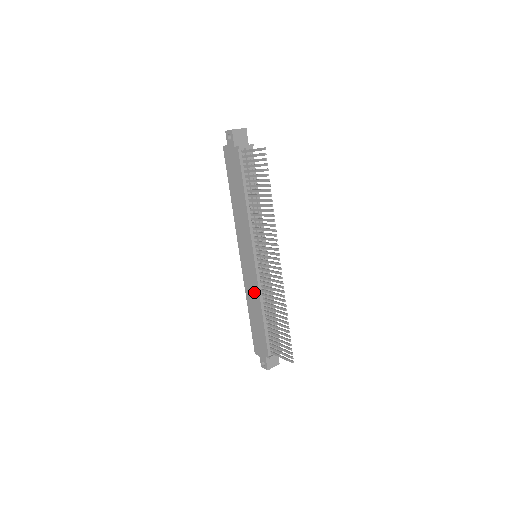
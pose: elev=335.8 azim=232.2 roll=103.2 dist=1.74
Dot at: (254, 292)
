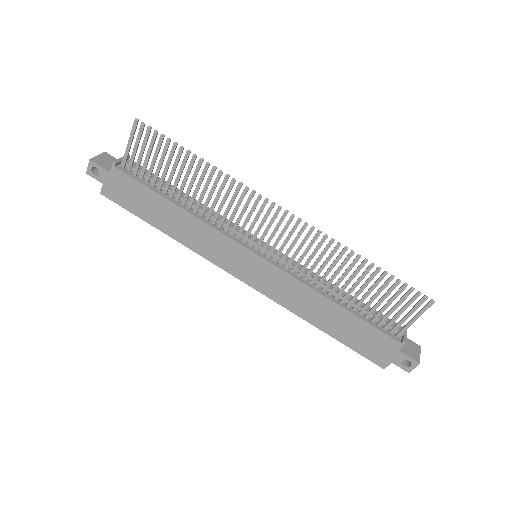
Dot at: (299, 294)
